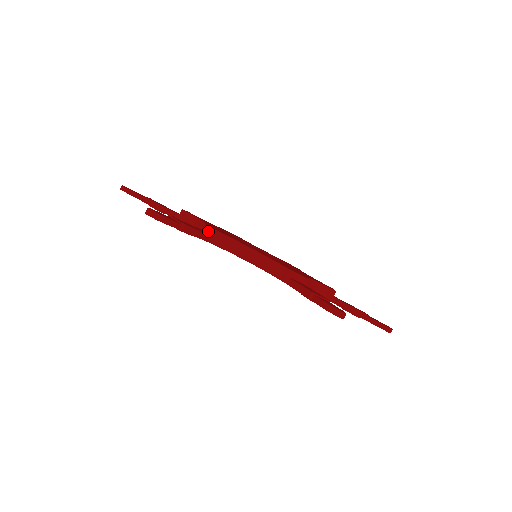
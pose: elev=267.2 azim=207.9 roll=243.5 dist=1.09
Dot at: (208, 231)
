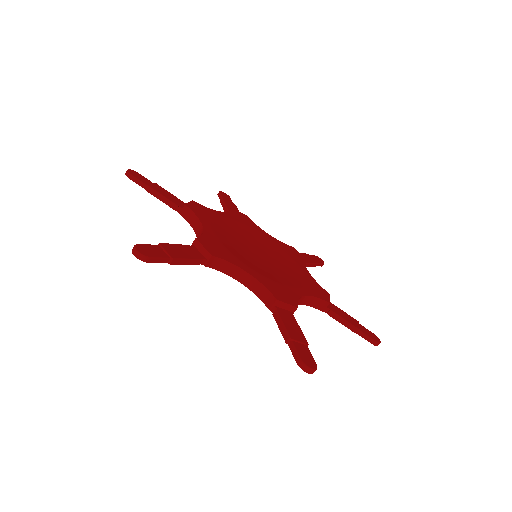
Dot at: (285, 308)
